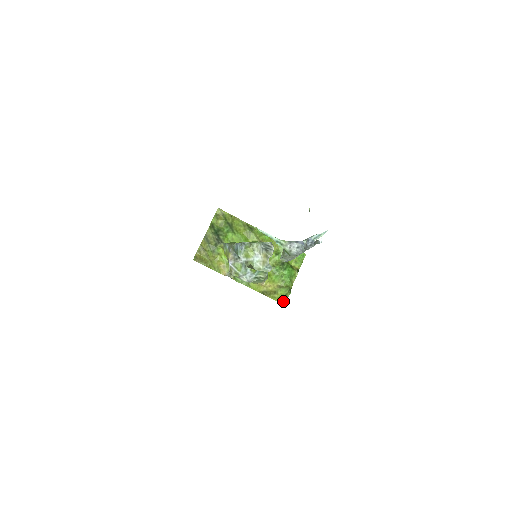
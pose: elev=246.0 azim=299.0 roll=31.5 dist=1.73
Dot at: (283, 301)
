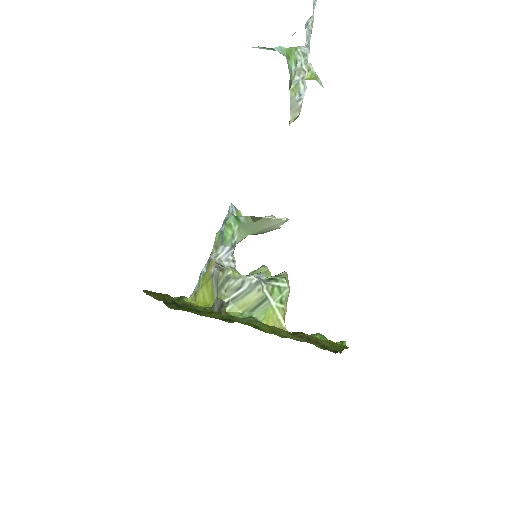
Dot at: (341, 347)
